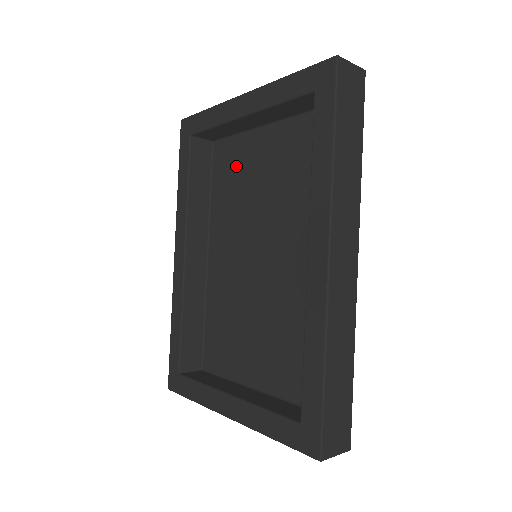
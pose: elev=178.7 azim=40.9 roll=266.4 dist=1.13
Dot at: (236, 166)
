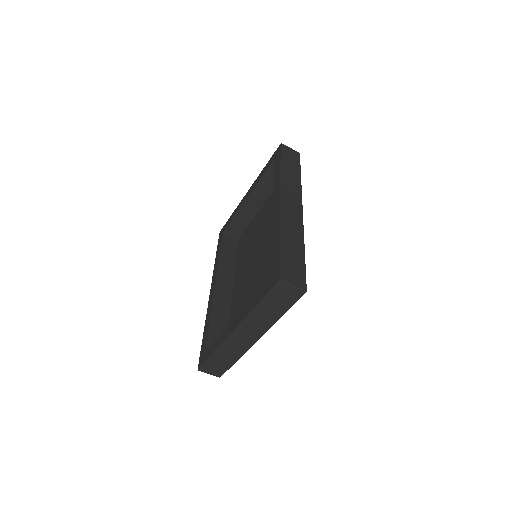
Dot at: (248, 235)
